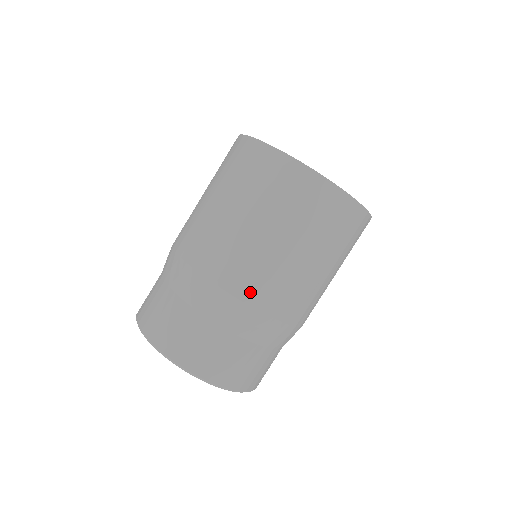
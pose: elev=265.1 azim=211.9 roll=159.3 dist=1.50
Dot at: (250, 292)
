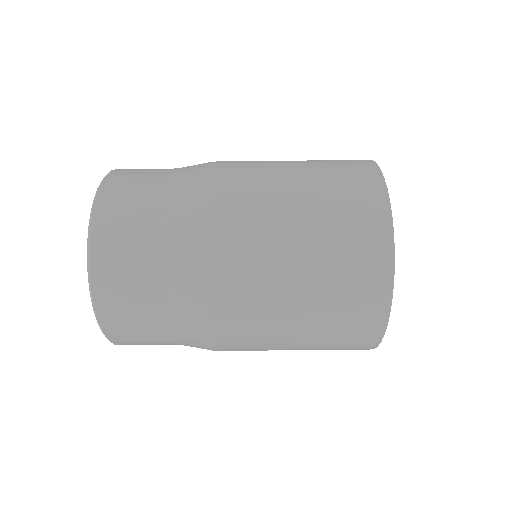
Dot at: (225, 341)
